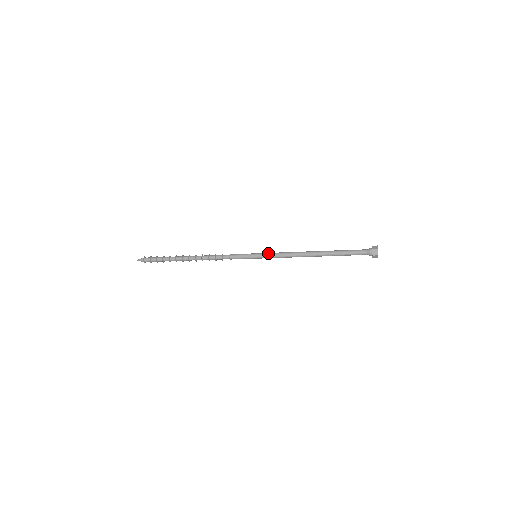
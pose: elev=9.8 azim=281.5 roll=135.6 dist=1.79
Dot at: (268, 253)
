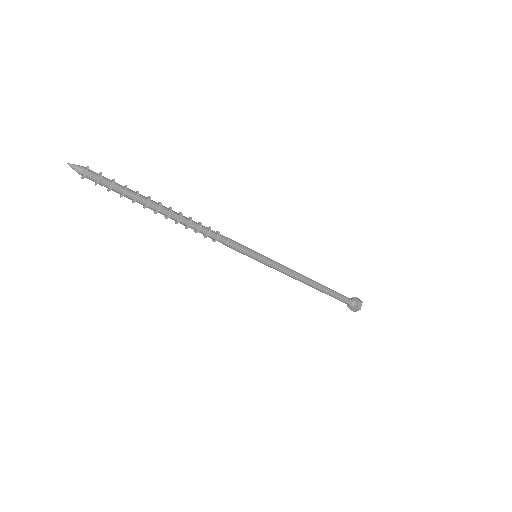
Dot at: occluded
